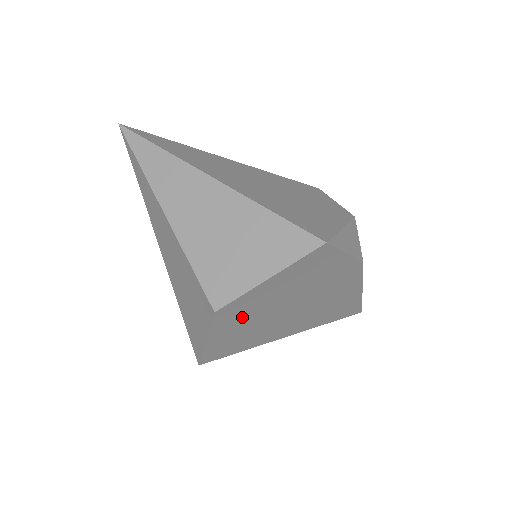
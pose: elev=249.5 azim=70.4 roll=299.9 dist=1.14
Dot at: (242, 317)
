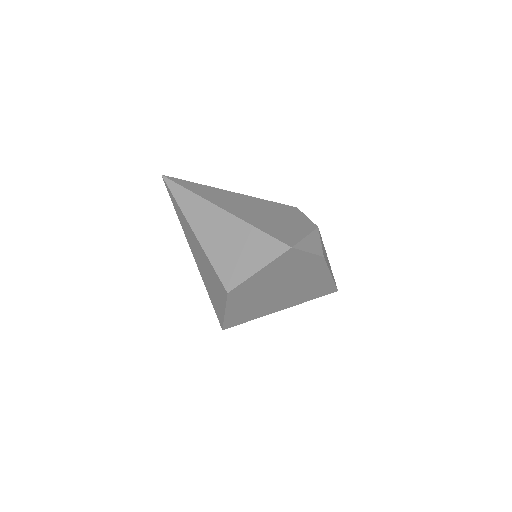
Dot at: (246, 296)
